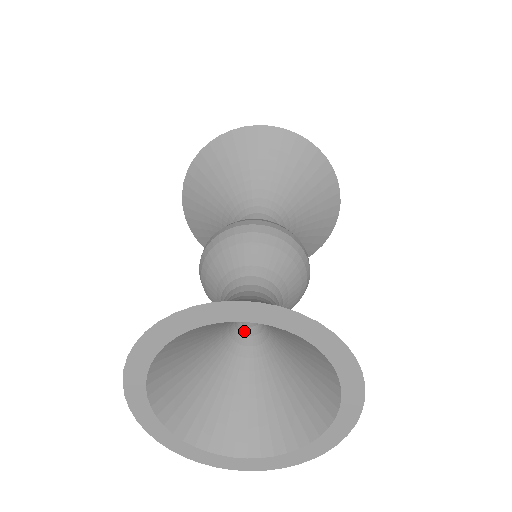
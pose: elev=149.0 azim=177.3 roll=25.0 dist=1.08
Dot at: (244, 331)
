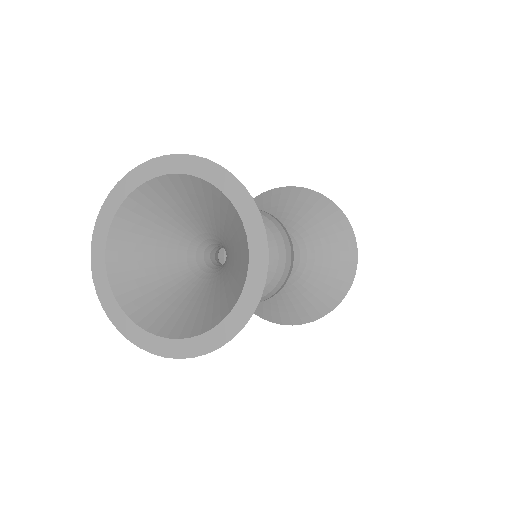
Dot at: (208, 263)
